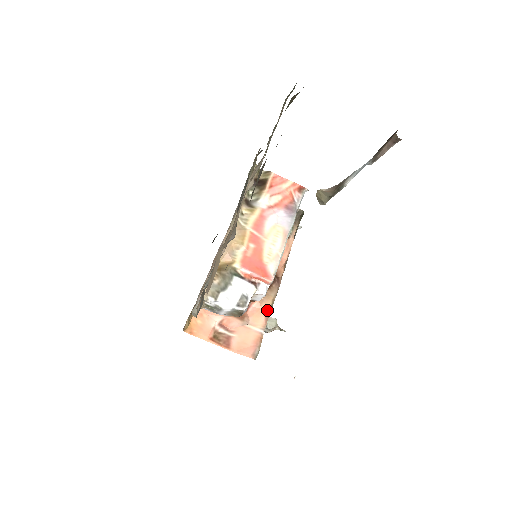
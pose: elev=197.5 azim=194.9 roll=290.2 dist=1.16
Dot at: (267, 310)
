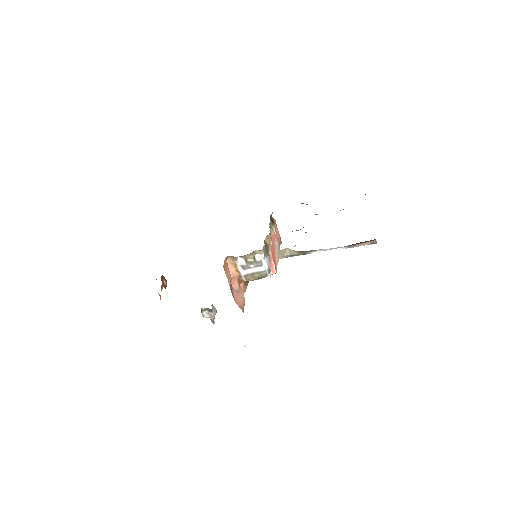
Dot at: occluded
